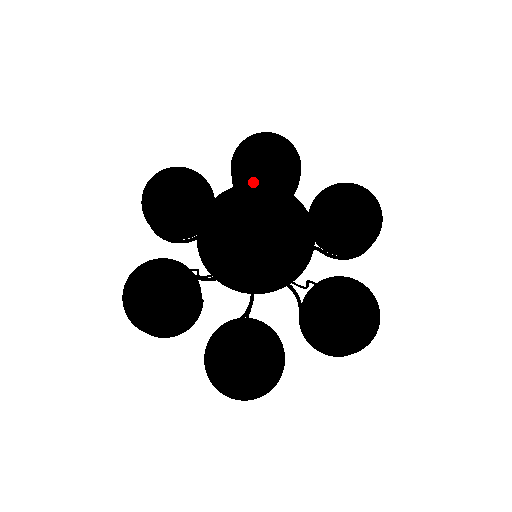
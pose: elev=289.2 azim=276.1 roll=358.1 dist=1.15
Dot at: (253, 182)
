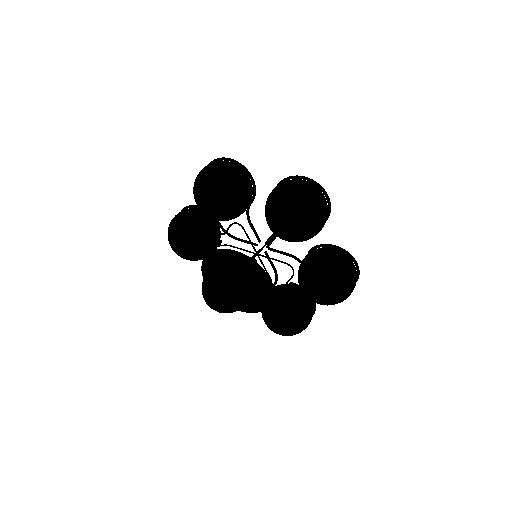
Dot at: (270, 229)
